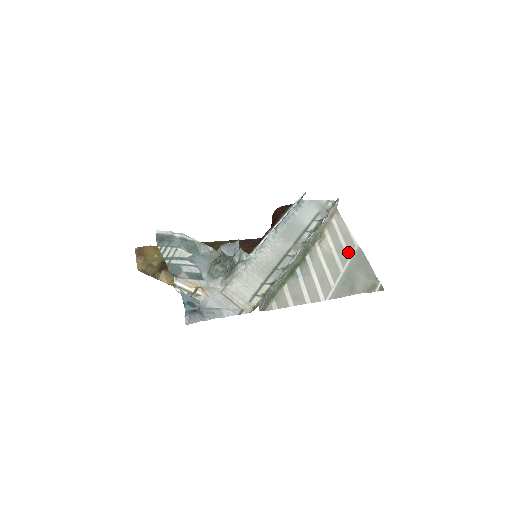
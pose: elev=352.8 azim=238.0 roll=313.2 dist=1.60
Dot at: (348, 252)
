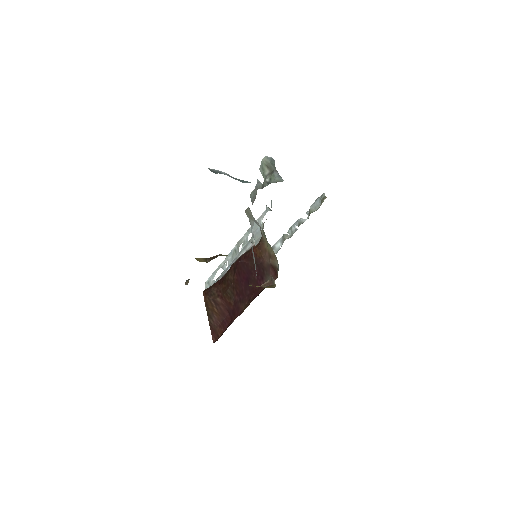
Dot at: occluded
